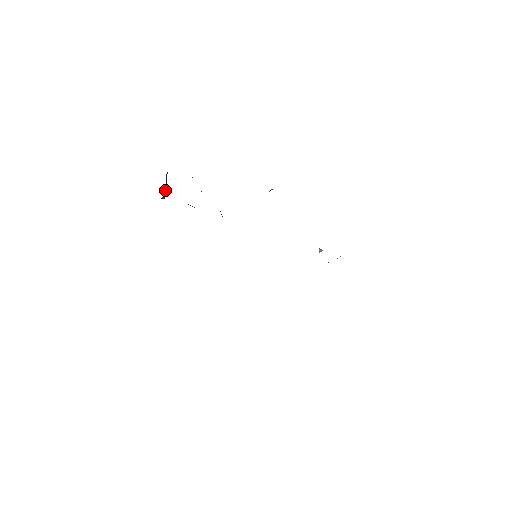
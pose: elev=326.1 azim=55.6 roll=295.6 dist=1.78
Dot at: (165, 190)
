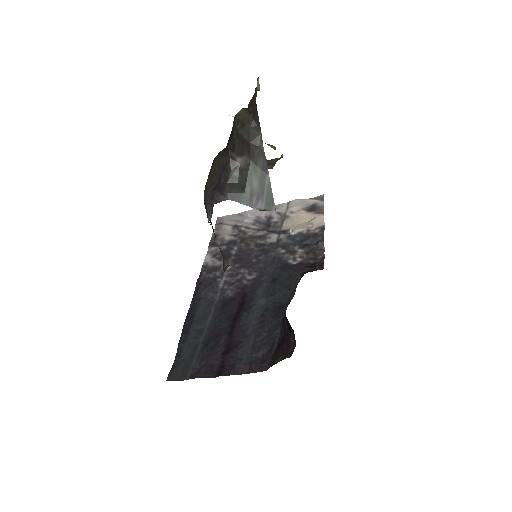
Dot at: (261, 190)
